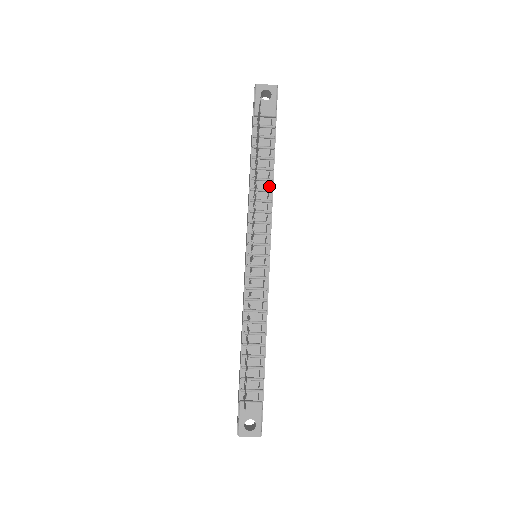
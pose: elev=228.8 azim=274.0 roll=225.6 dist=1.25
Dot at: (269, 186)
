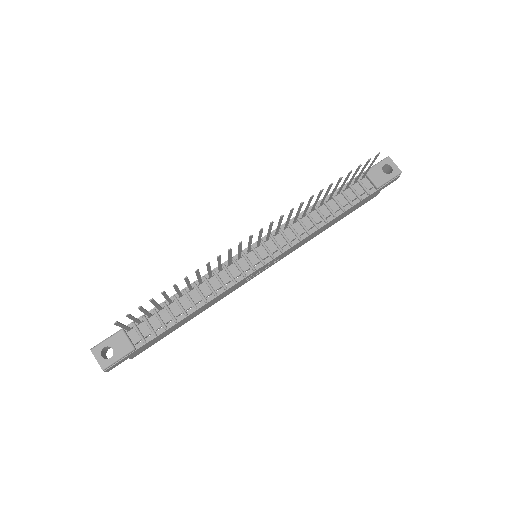
Dot at: (320, 223)
